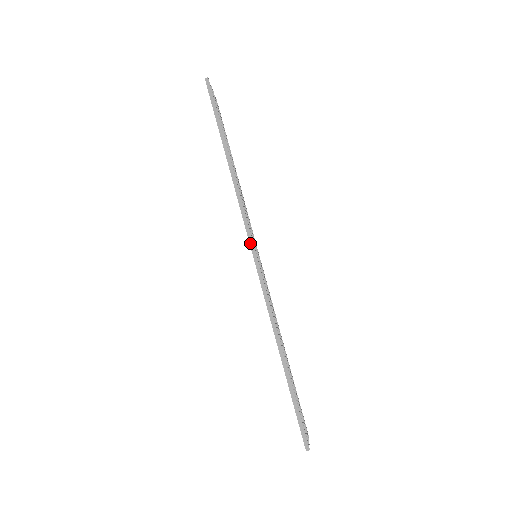
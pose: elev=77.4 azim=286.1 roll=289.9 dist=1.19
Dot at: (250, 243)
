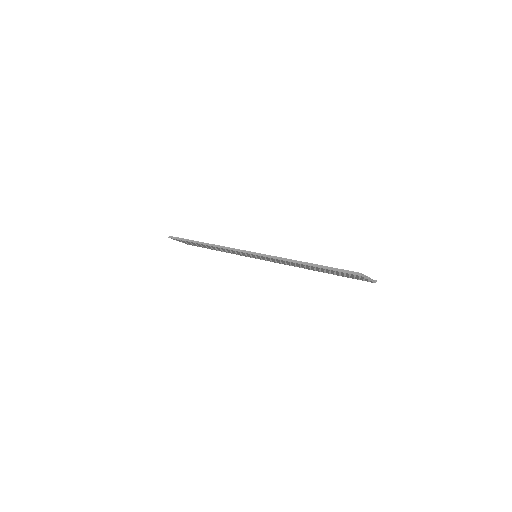
Dot at: (241, 252)
